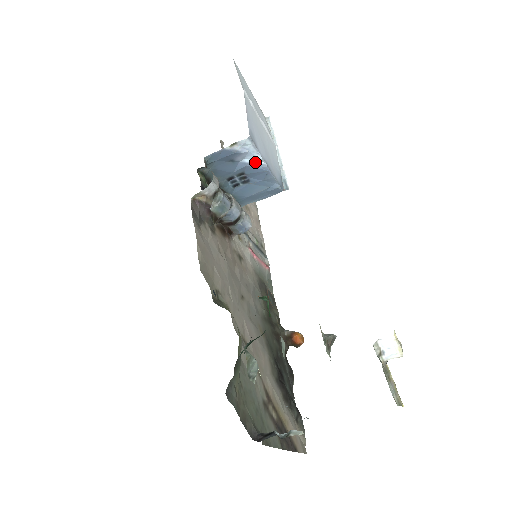
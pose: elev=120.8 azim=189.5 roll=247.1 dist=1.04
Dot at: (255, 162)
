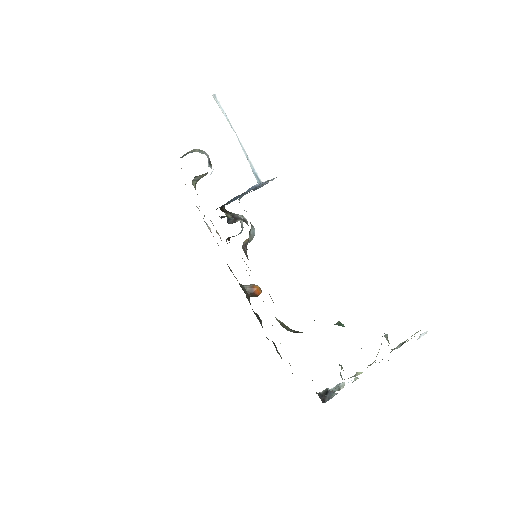
Dot at: (262, 182)
